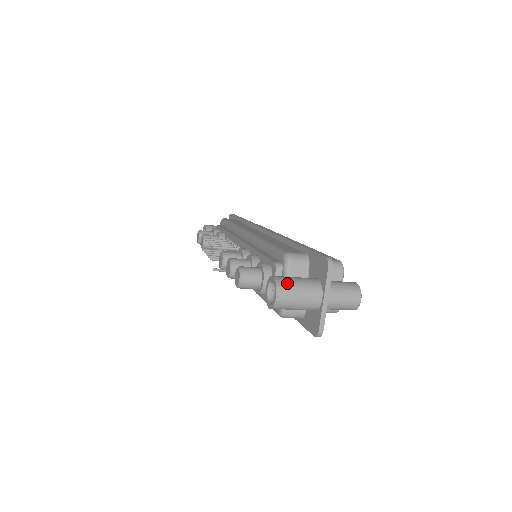
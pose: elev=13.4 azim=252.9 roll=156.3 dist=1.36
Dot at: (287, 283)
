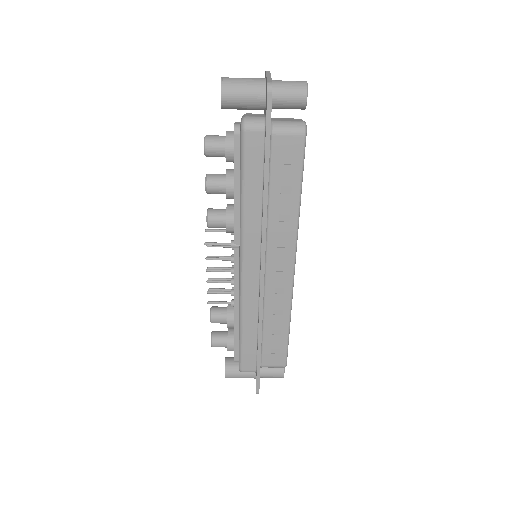
Dot at: occluded
